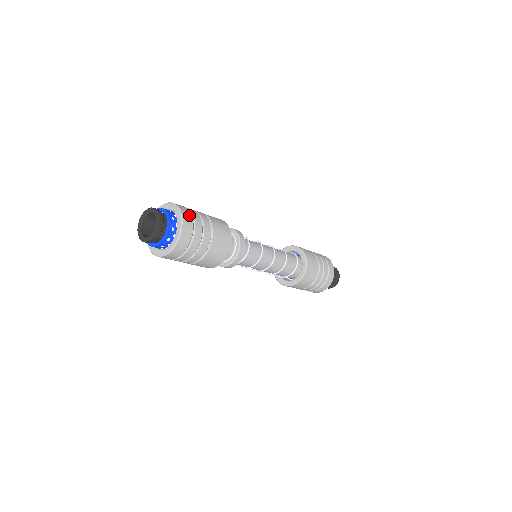
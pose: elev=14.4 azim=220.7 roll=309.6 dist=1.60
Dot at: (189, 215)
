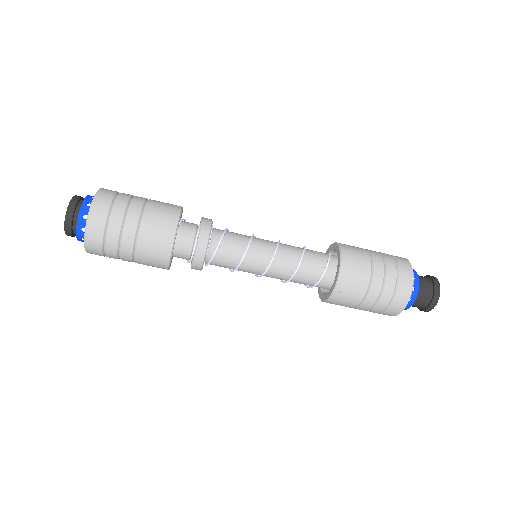
Dot at: (113, 191)
